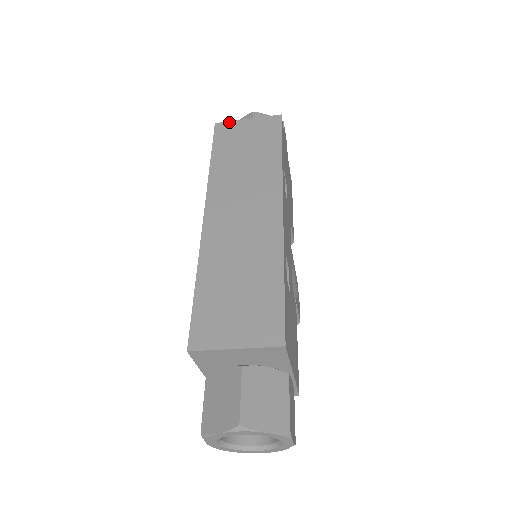
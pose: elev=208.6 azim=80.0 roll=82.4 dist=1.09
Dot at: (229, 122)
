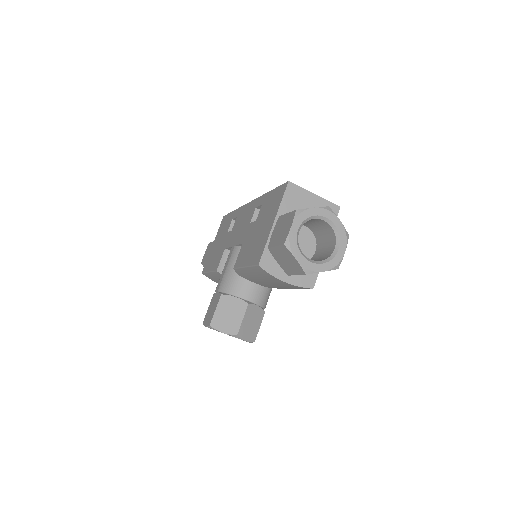
Dot at: occluded
